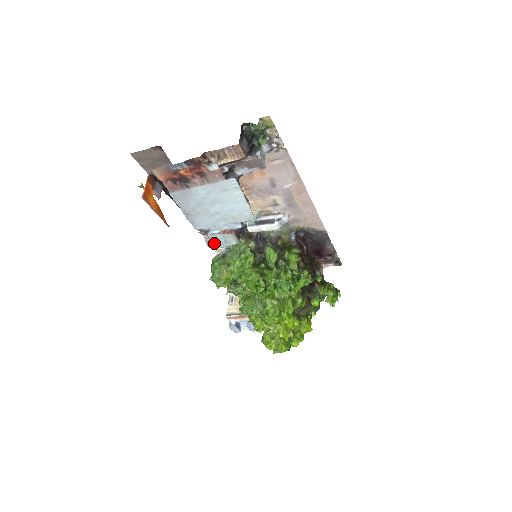
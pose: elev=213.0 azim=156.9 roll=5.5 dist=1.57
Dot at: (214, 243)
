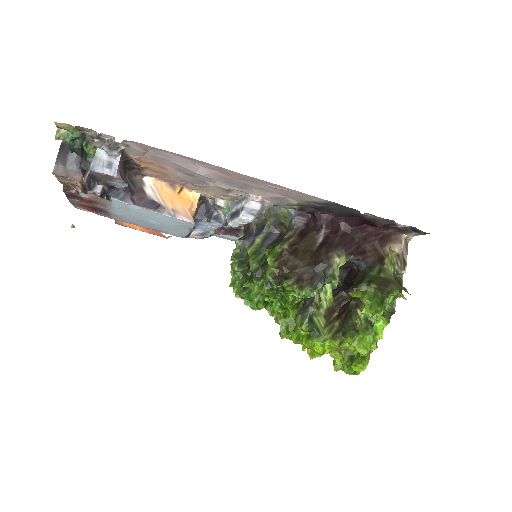
Dot at: (231, 240)
